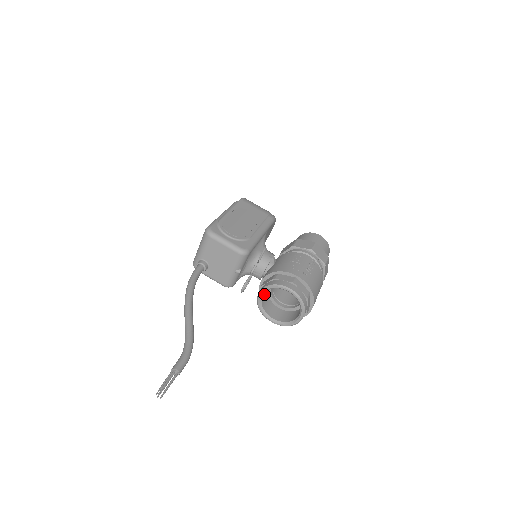
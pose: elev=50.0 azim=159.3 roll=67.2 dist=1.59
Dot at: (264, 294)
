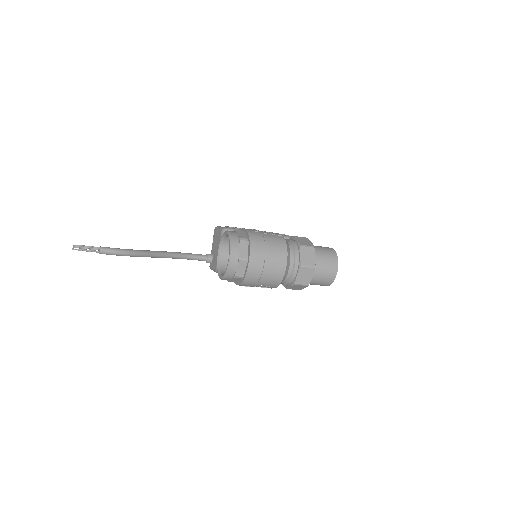
Dot at: (227, 259)
